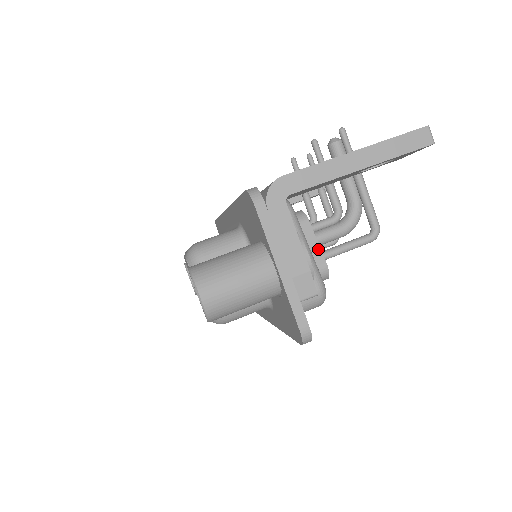
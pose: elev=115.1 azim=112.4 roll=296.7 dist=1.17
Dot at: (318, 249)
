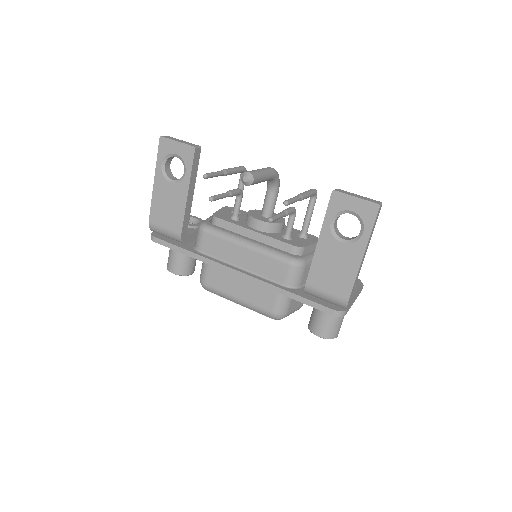
Dot at: (315, 245)
